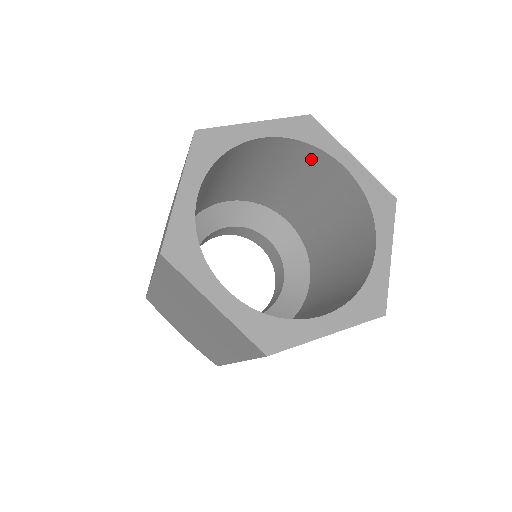
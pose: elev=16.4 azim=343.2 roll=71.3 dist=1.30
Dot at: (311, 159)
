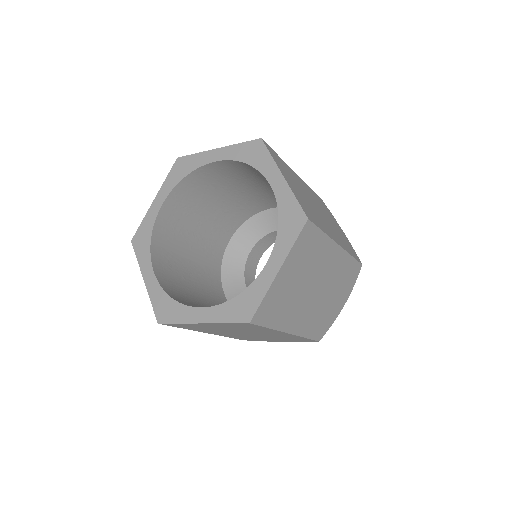
Dot at: occluded
